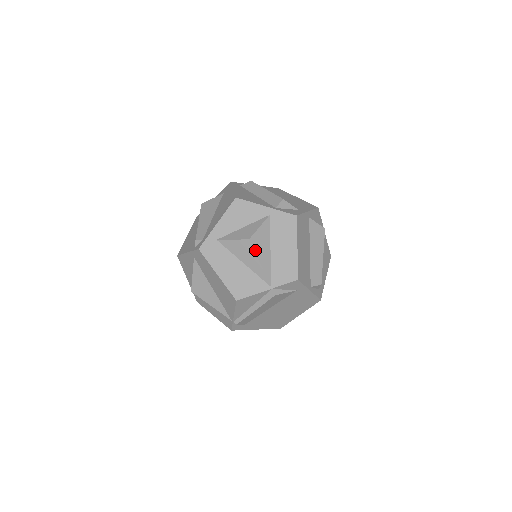
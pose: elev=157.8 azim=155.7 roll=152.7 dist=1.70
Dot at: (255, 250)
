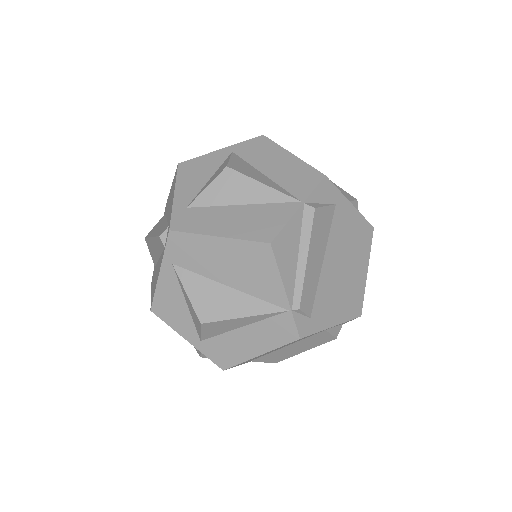
Dot at: (244, 174)
